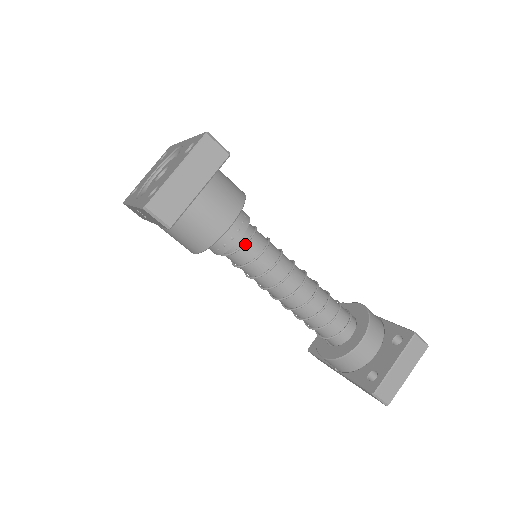
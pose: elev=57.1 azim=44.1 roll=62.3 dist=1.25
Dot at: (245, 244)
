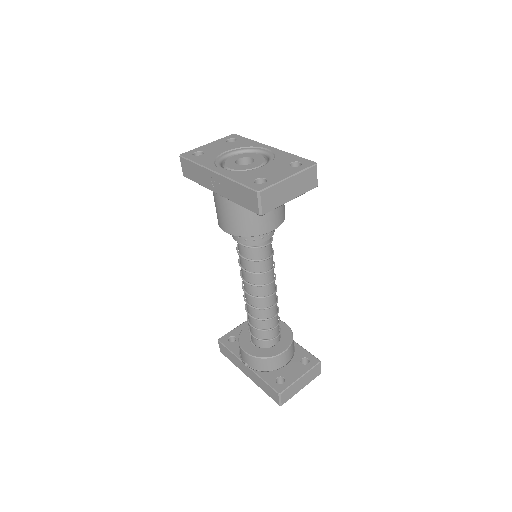
Dot at: (265, 246)
